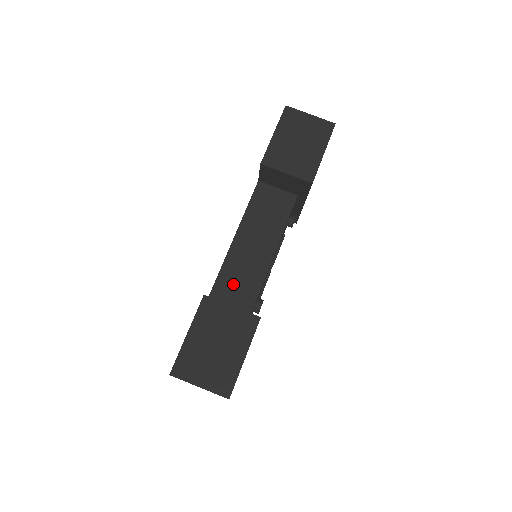
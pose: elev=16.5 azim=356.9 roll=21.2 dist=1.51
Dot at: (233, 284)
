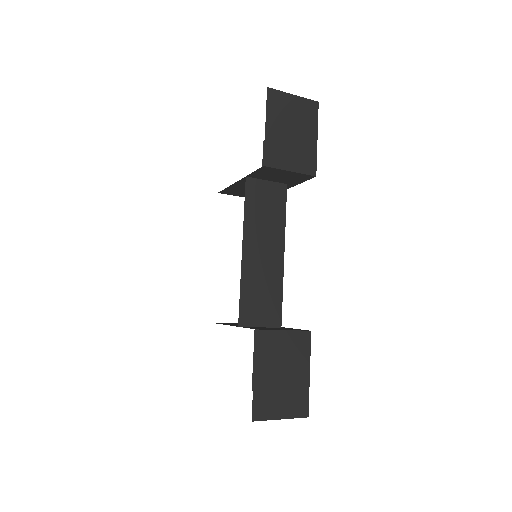
Dot at: (257, 298)
